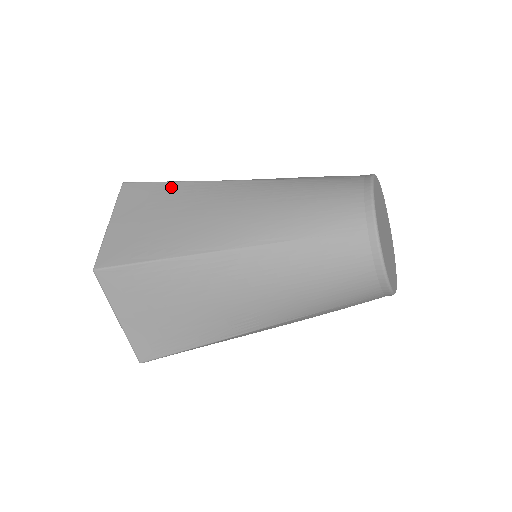
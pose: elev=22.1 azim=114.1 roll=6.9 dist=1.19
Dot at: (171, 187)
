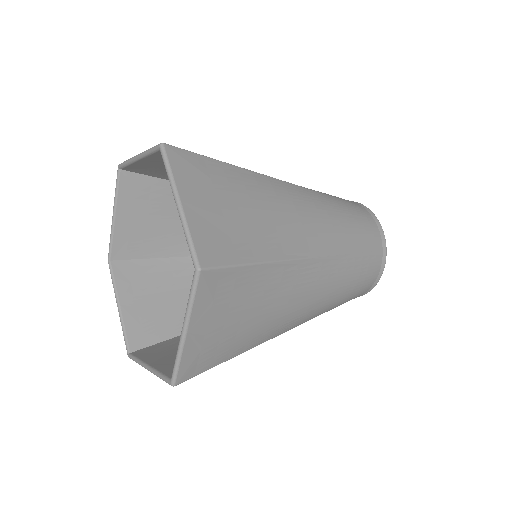
Dot at: (229, 170)
